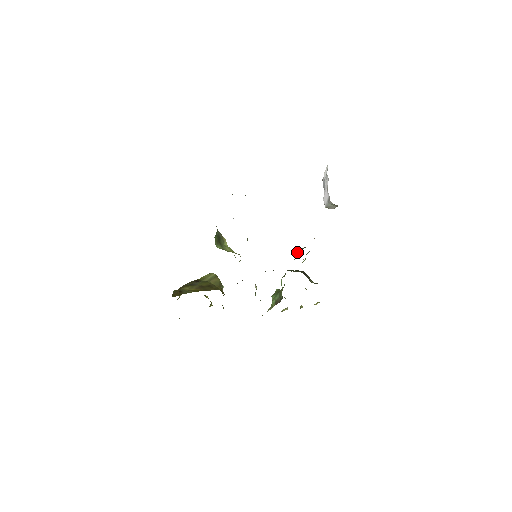
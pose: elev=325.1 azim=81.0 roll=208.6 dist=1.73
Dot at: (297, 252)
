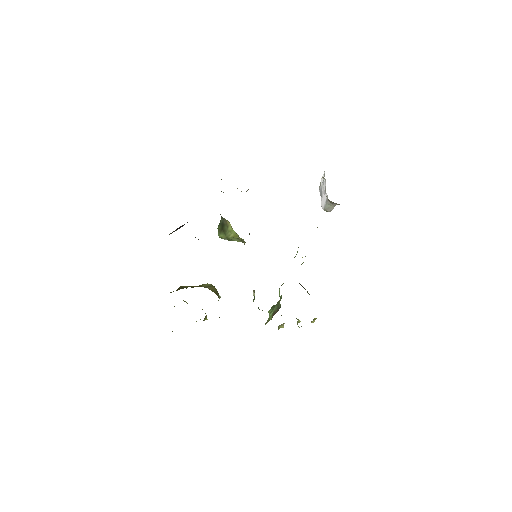
Dot at: occluded
